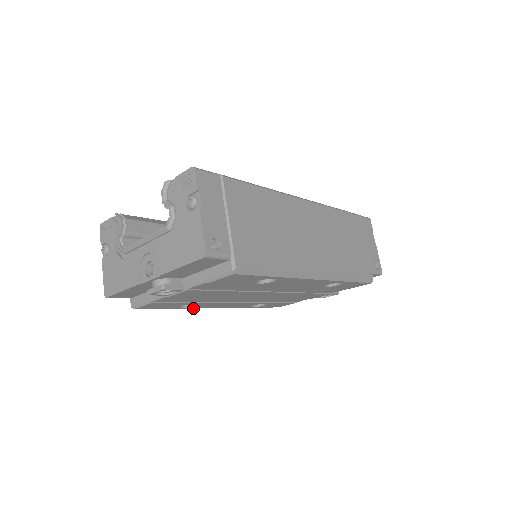
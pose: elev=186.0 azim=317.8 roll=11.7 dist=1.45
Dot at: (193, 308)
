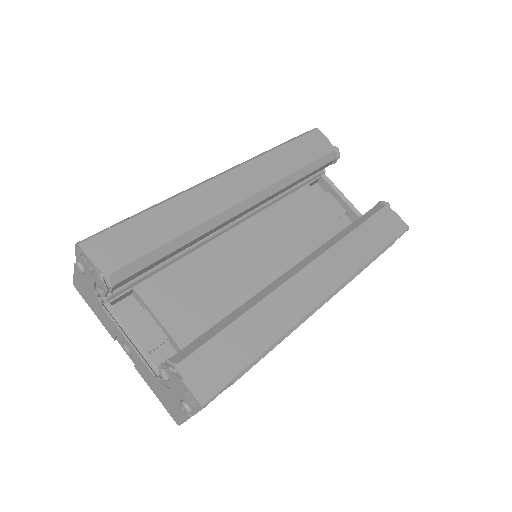
Dot at: occluded
